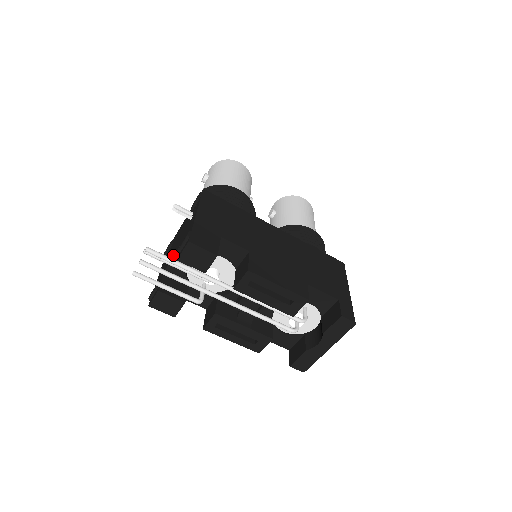
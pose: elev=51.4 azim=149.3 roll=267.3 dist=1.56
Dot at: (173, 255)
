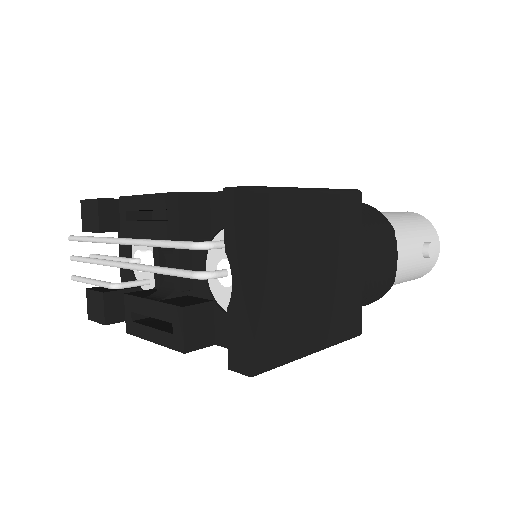
Dot at: occluded
